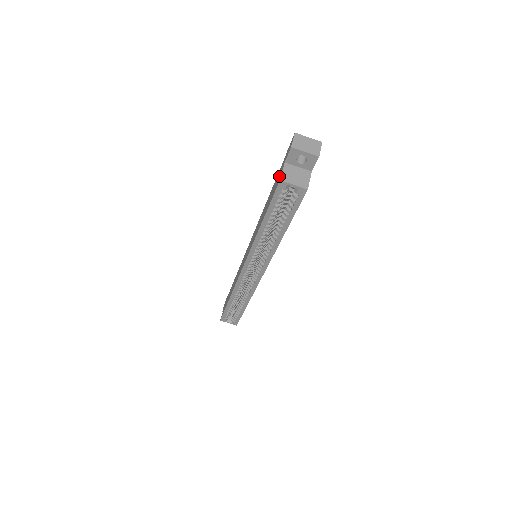
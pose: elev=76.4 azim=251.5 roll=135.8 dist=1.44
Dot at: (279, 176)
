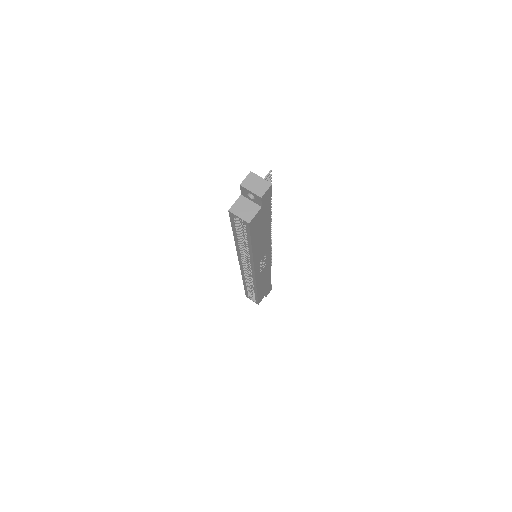
Dot at: occluded
